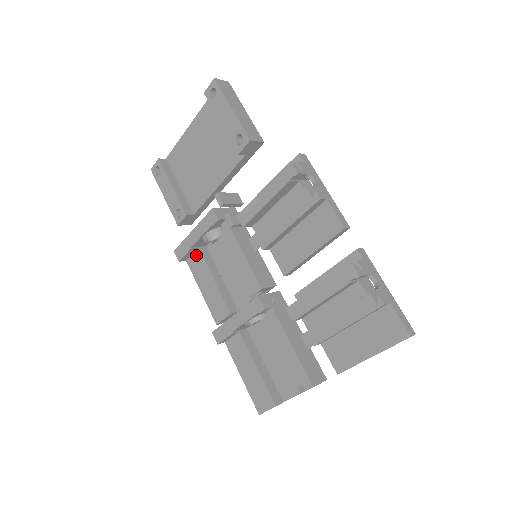
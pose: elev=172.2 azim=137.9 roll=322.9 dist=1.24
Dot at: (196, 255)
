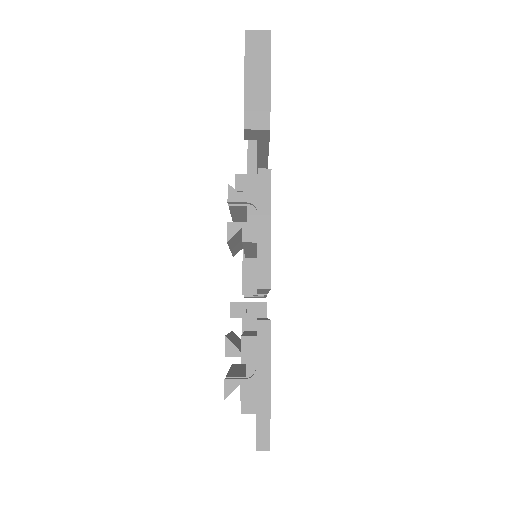
Dot at: occluded
